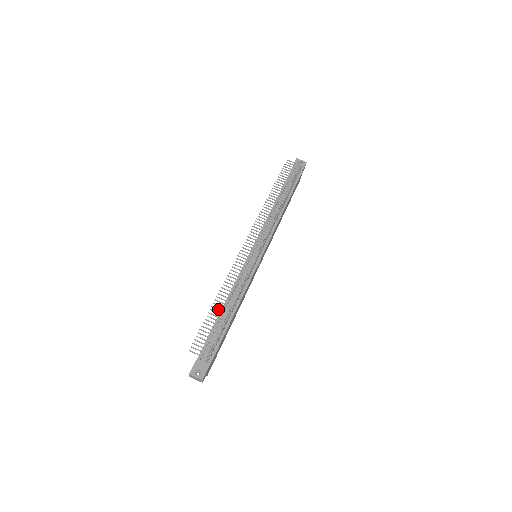
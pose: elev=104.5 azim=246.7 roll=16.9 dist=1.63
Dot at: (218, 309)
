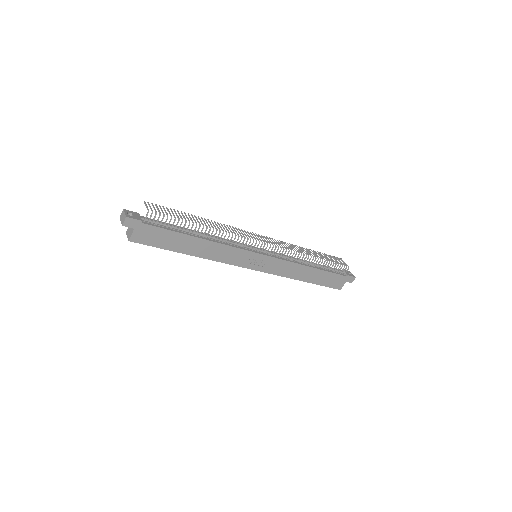
Dot at: (193, 217)
